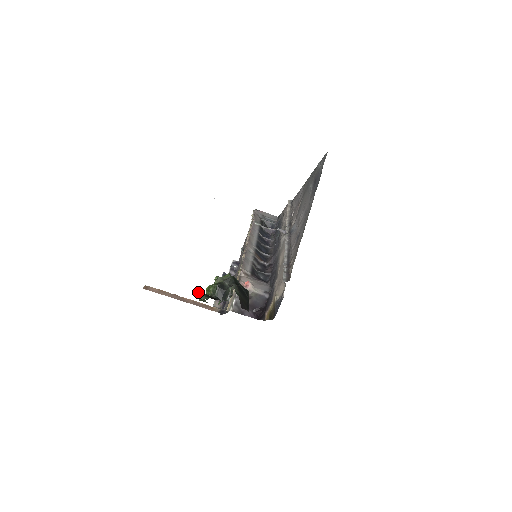
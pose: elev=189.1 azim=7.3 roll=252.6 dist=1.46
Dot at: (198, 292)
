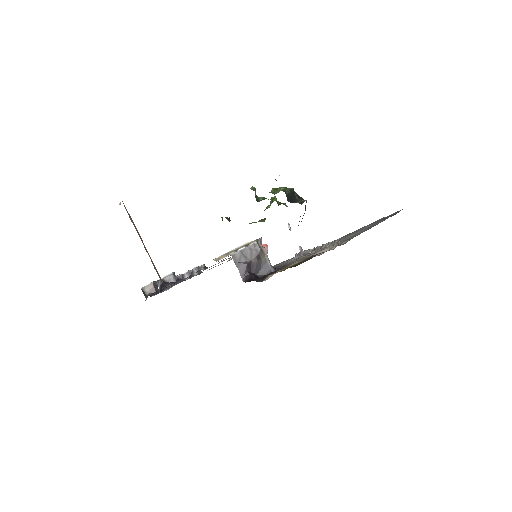
Dot at: (255, 190)
